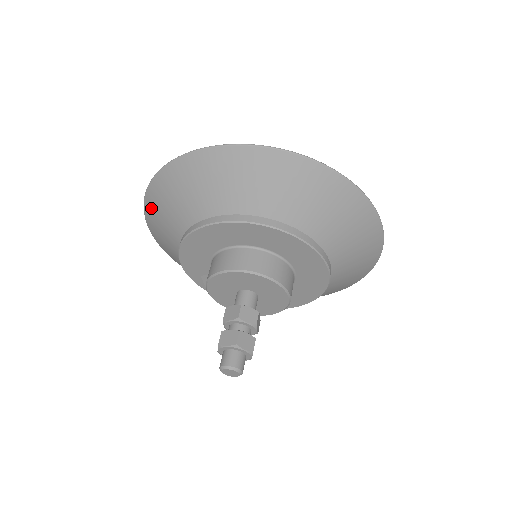
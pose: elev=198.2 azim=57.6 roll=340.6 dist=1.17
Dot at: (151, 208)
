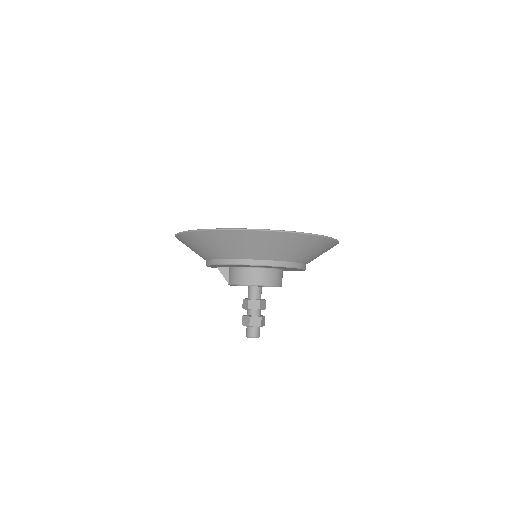
Dot at: (204, 237)
